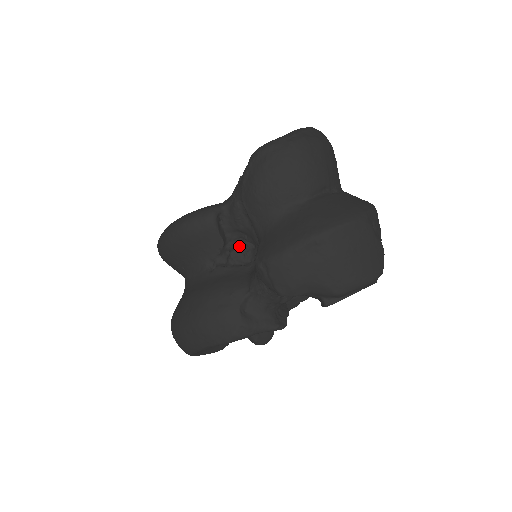
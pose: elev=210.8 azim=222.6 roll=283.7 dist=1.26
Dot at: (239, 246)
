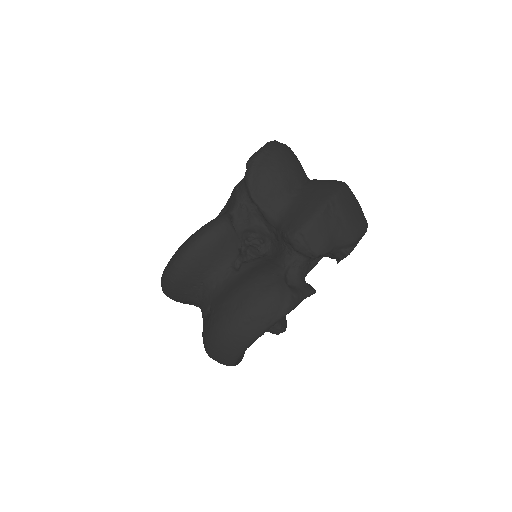
Dot at: (250, 245)
